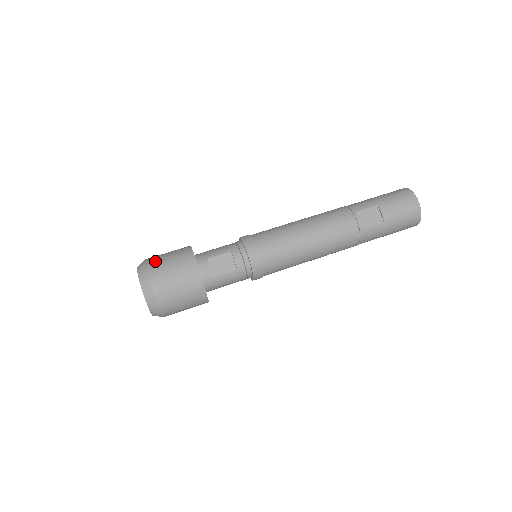
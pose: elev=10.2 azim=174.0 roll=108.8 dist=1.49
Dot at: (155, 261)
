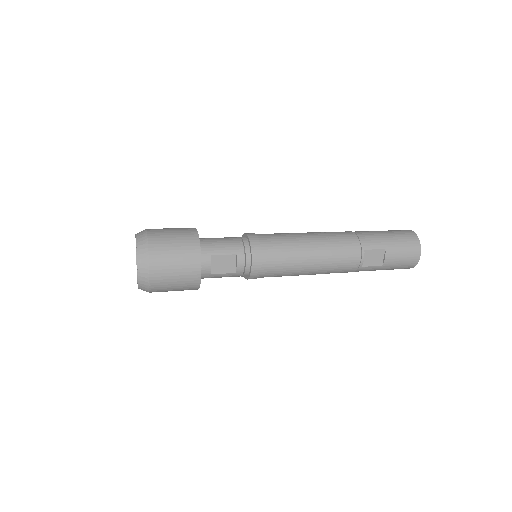
Dot at: (159, 246)
